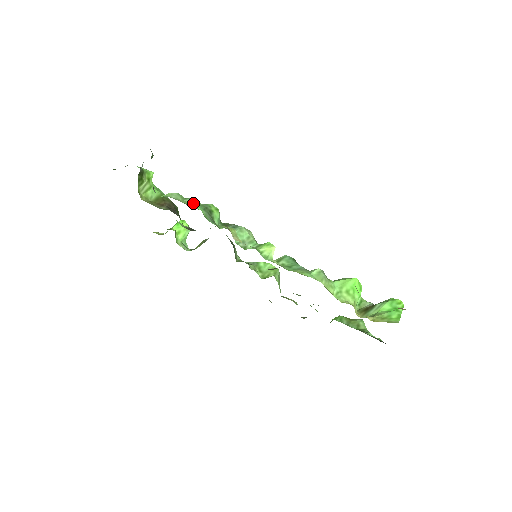
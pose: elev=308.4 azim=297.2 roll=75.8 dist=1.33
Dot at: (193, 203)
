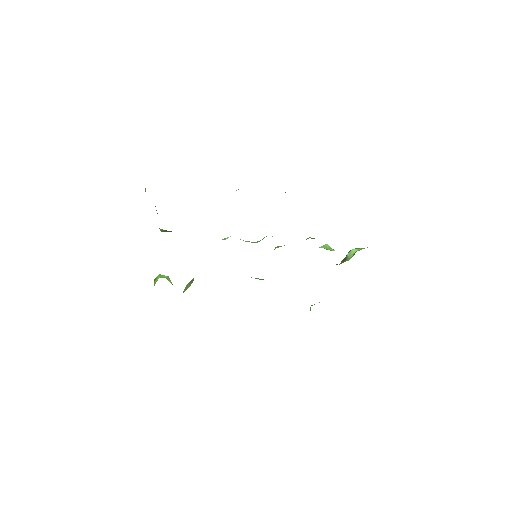
Dot at: occluded
